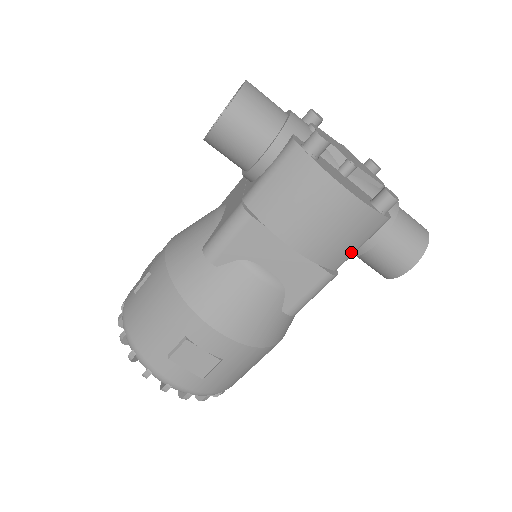
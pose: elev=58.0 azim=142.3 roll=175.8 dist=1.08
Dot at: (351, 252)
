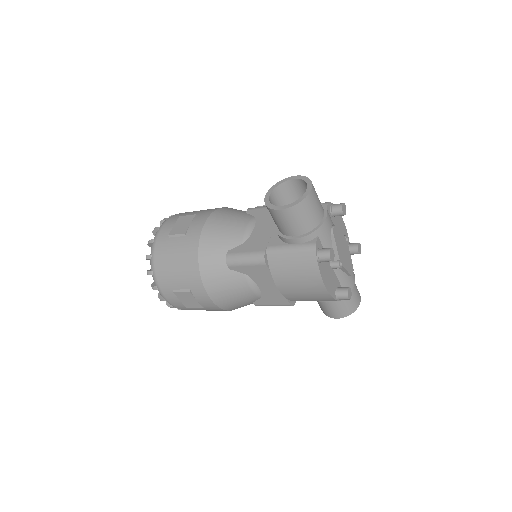
Dot at: occluded
